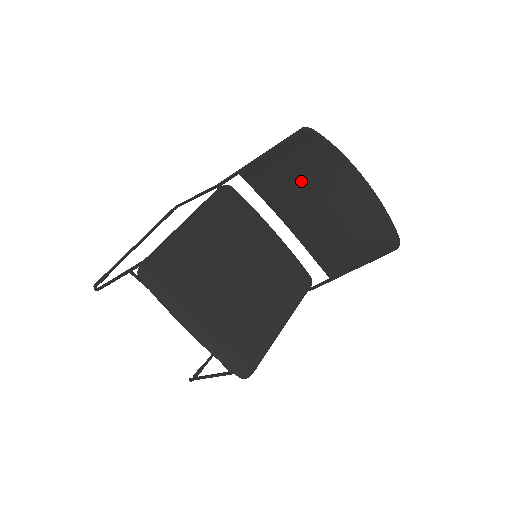
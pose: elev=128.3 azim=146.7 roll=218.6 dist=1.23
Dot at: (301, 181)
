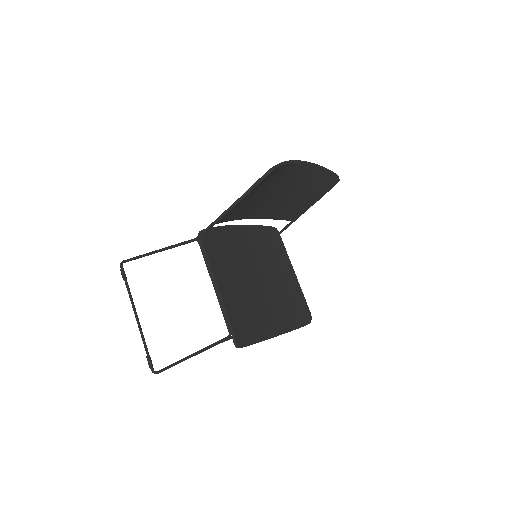
Dot at: (263, 194)
